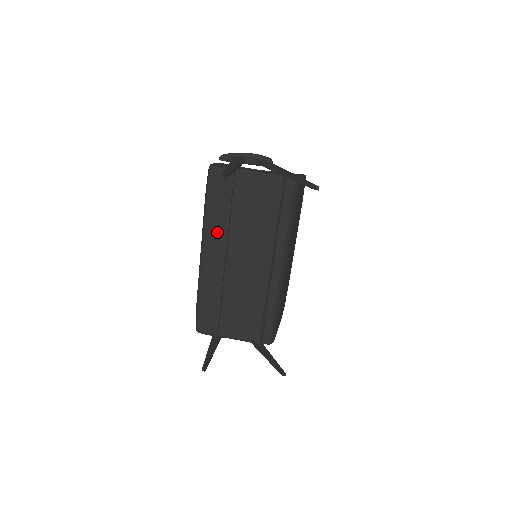
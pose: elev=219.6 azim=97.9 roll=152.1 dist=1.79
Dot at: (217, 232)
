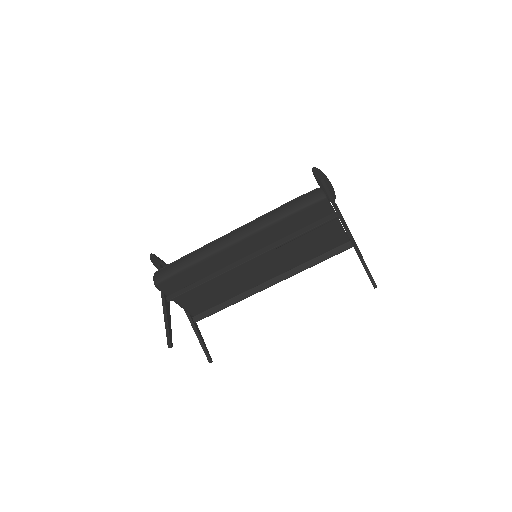
Dot at: (268, 238)
